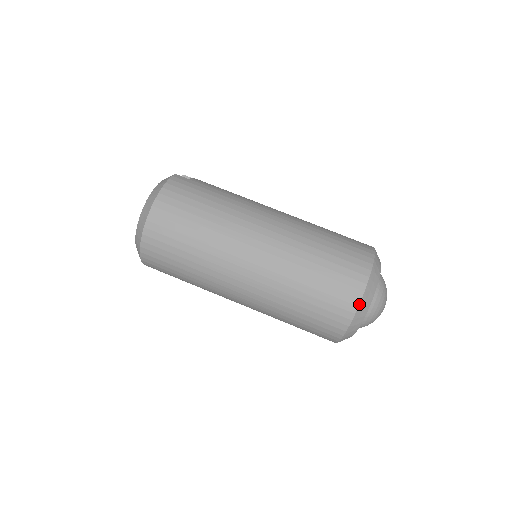
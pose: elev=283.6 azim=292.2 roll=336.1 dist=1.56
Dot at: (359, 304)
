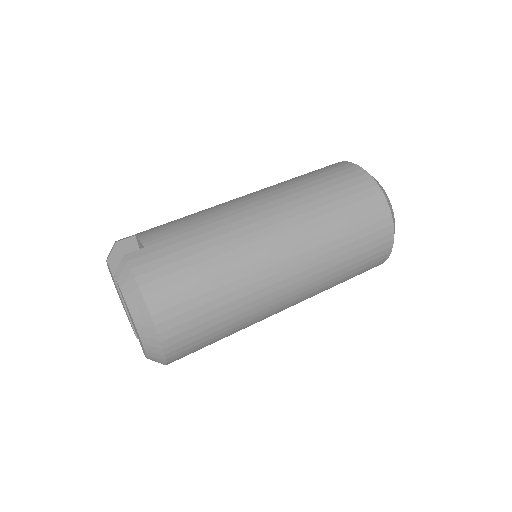
Dot at: (394, 229)
